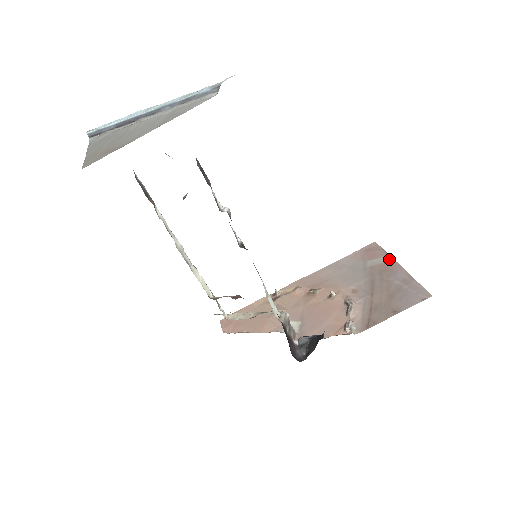
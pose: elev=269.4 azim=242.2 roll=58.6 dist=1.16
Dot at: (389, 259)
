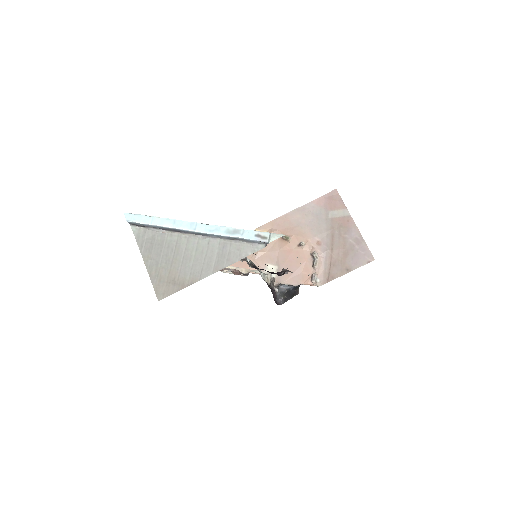
Dot at: (346, 213)
